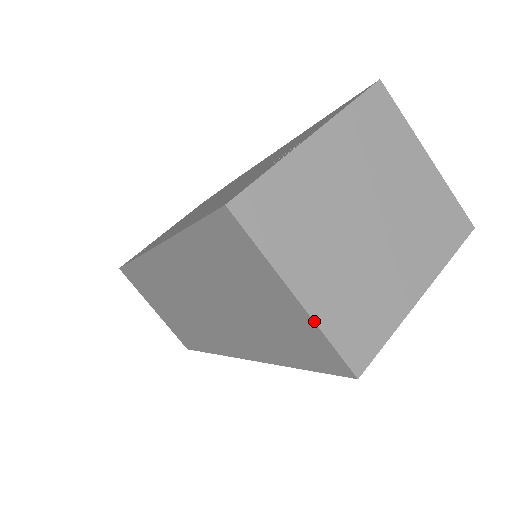
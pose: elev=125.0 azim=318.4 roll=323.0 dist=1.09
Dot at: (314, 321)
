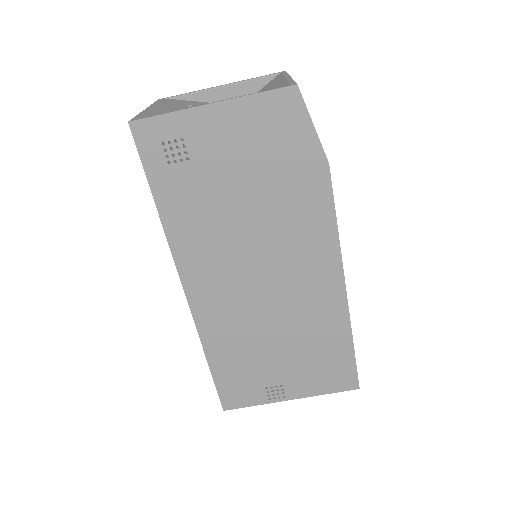
Dot at: occluded
